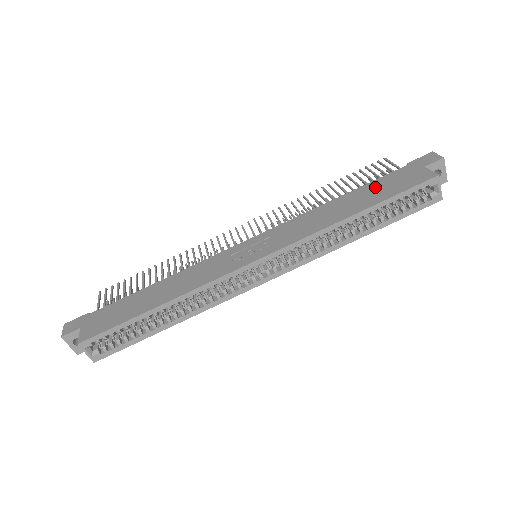
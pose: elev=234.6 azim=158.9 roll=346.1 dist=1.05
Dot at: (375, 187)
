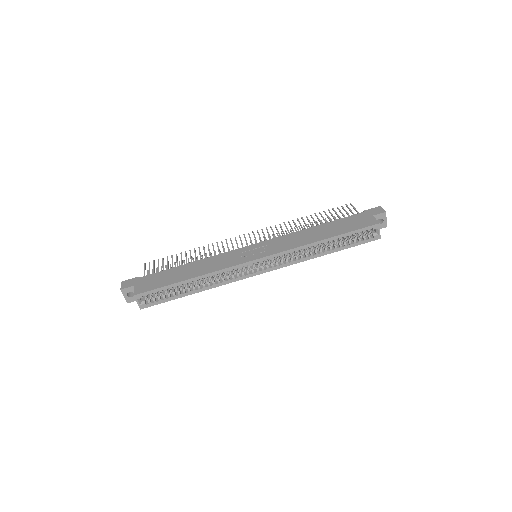
Dot at: (340, 223)
